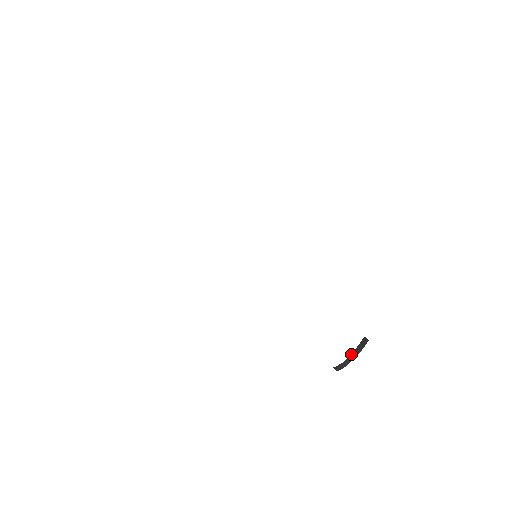
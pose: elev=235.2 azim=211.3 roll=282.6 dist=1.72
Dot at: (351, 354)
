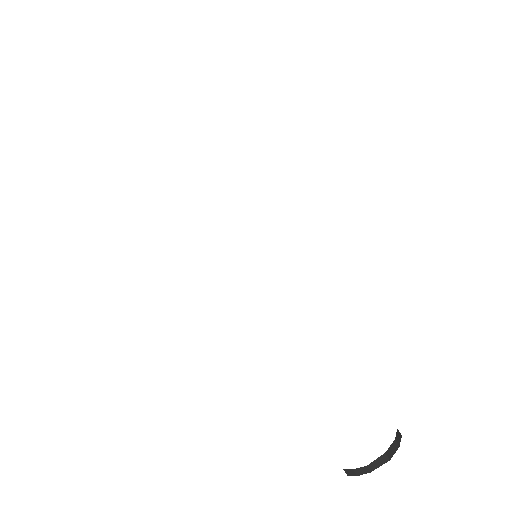
Dot at: (381, 456)
